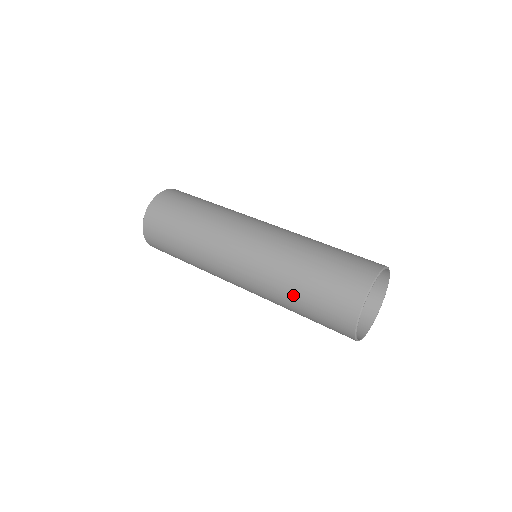
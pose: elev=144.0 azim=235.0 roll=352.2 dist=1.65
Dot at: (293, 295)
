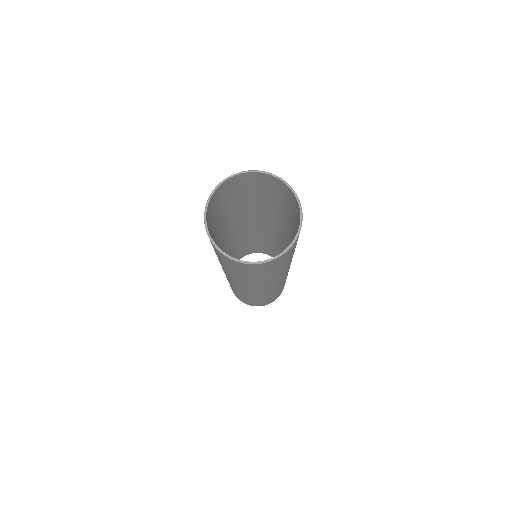
Dot at: occluded
